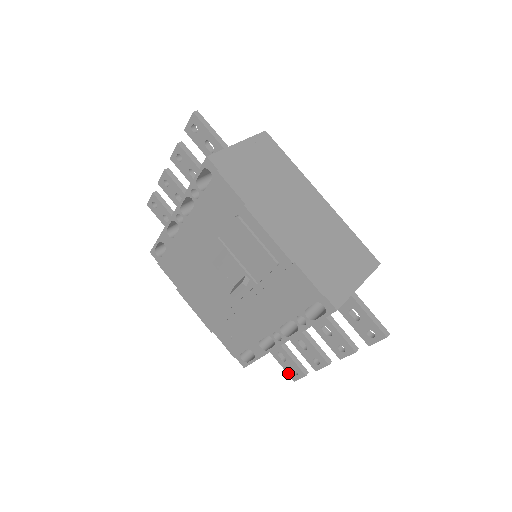
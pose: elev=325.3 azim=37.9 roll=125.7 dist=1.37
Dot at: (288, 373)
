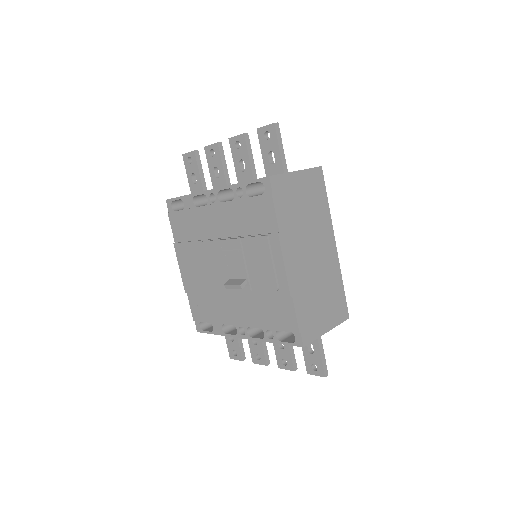
Dot at: (229, 350)
